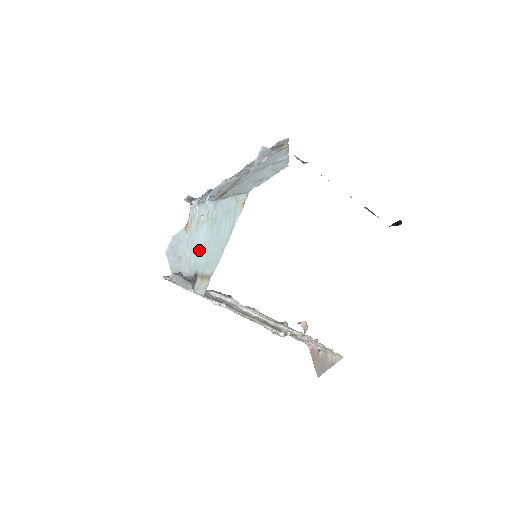
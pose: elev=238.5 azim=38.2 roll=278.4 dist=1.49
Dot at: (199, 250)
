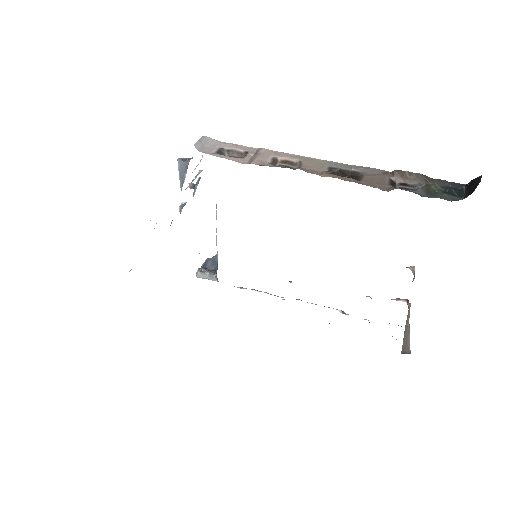
Dot at: occluded
